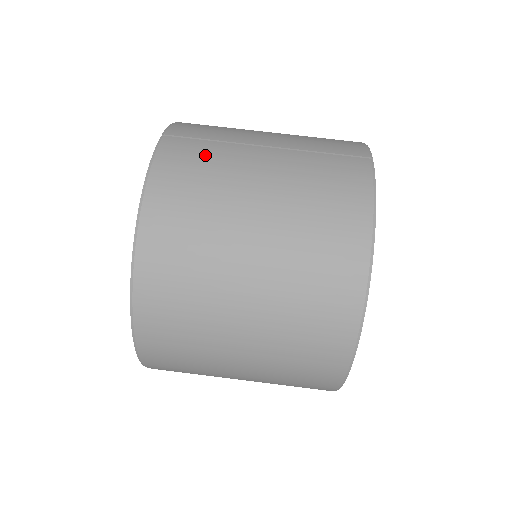
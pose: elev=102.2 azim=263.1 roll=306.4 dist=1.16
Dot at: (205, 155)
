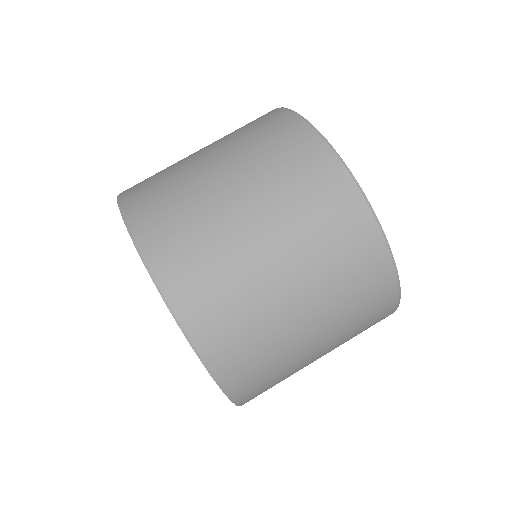
Dot at: (156, 175)
